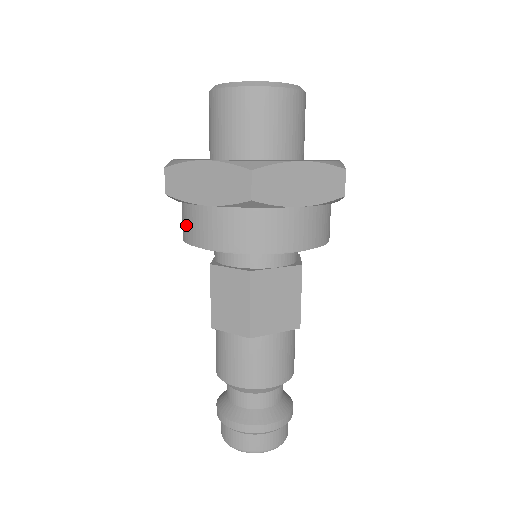
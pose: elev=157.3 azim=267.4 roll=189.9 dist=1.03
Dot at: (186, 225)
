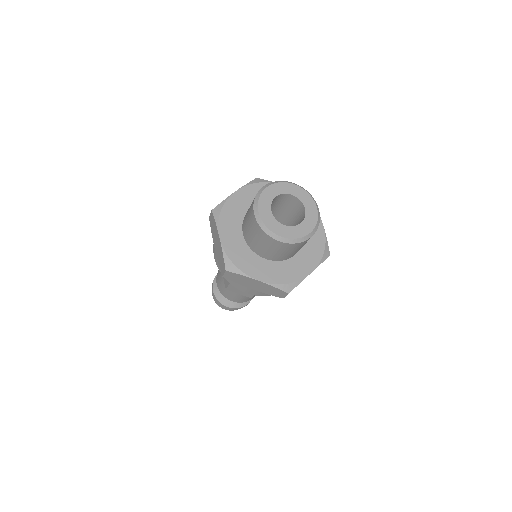
Dot at: occluded
